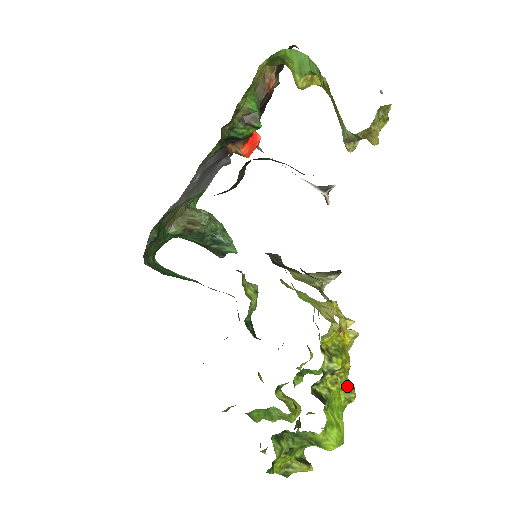
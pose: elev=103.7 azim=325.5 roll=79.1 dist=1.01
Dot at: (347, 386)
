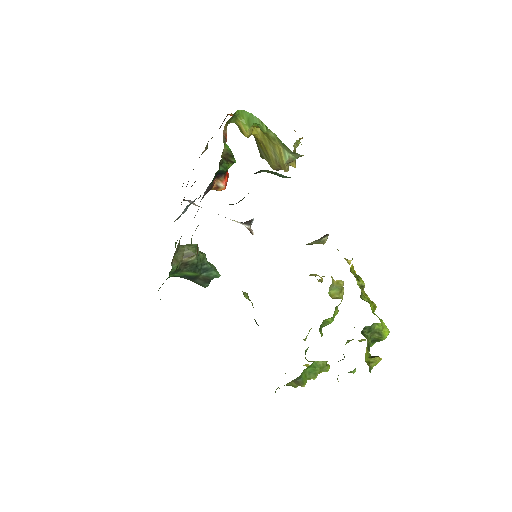
Dot at: occluded
